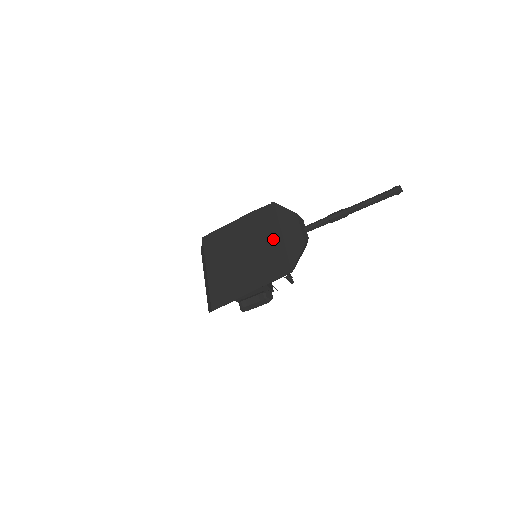
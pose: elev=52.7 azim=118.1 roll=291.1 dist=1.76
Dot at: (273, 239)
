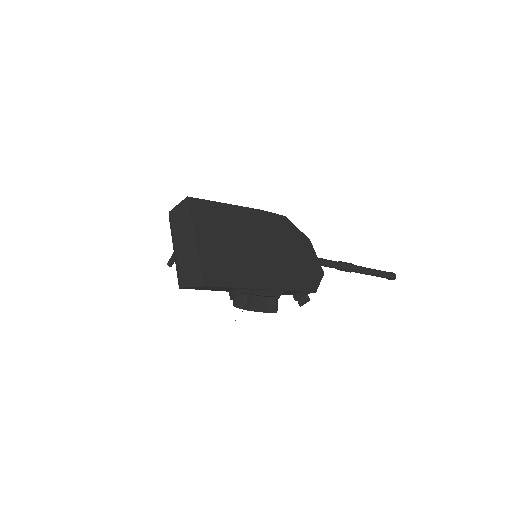
Dot at: (290, 249)
